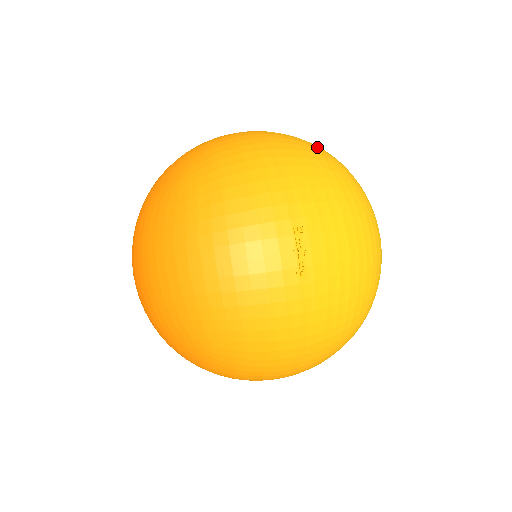
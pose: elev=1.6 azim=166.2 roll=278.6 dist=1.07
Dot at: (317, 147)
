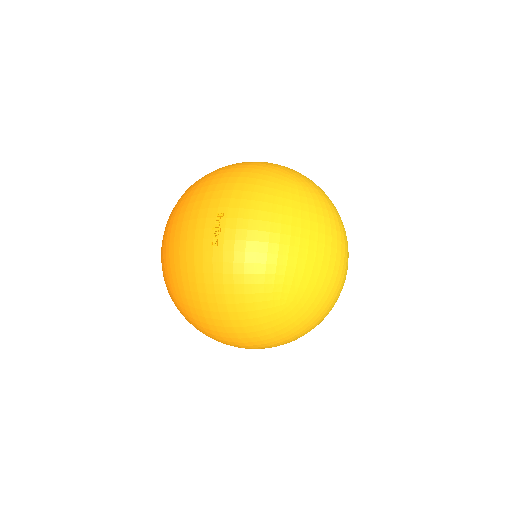
Dot at: (287, 171)
